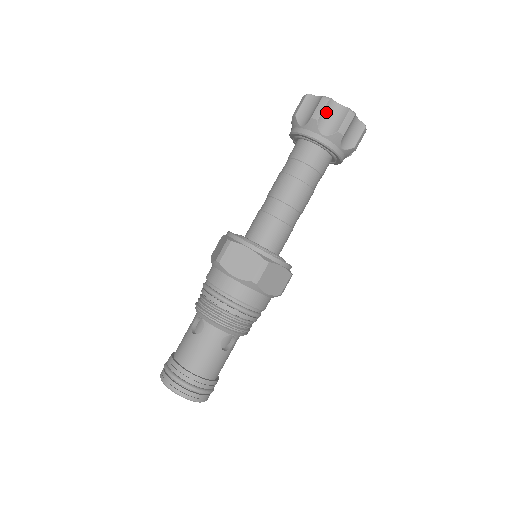
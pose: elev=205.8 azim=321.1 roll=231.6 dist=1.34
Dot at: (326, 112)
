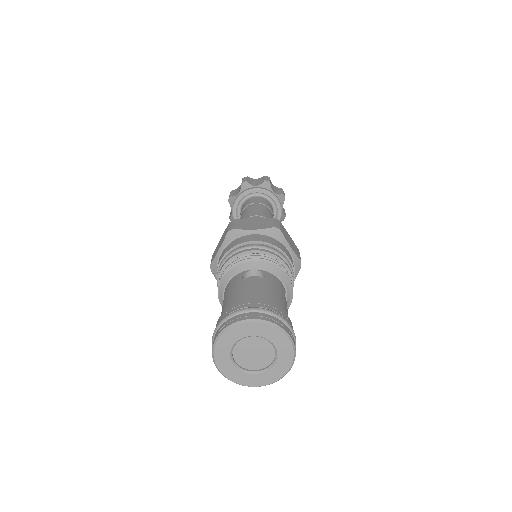
Dot at: (234, 193)
